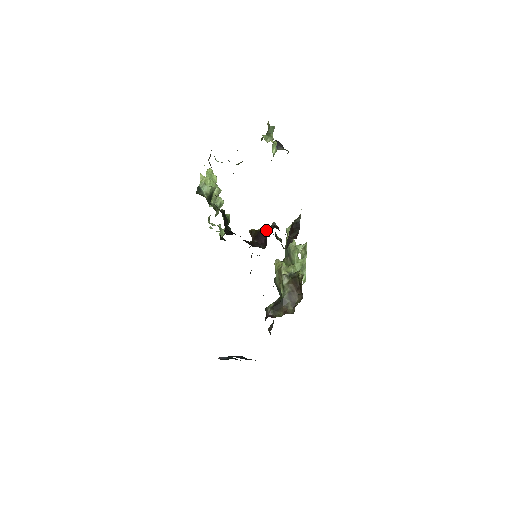
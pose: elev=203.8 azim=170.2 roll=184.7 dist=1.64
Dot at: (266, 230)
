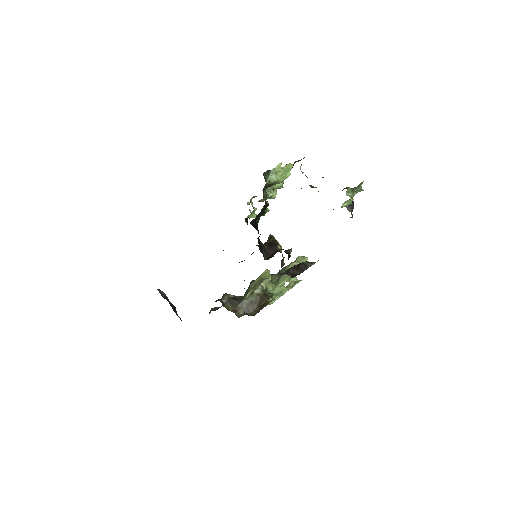
Dot at: (281, 247)
